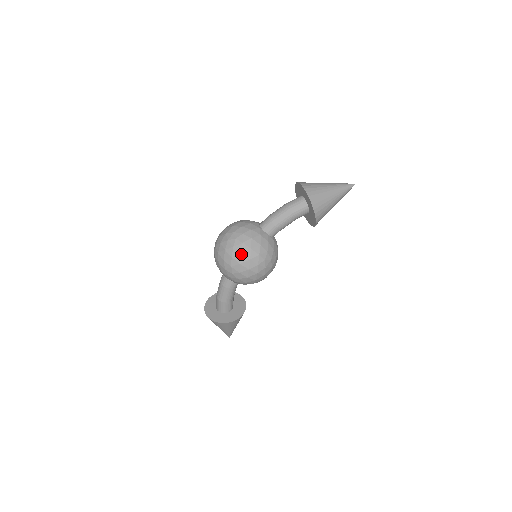
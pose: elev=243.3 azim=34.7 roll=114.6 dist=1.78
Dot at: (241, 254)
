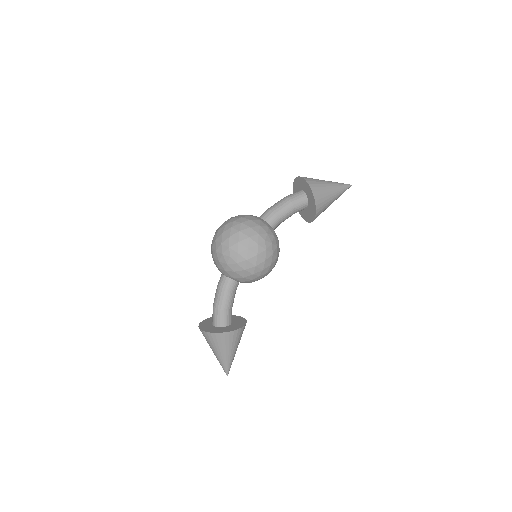
Dot at: (239, 232)
